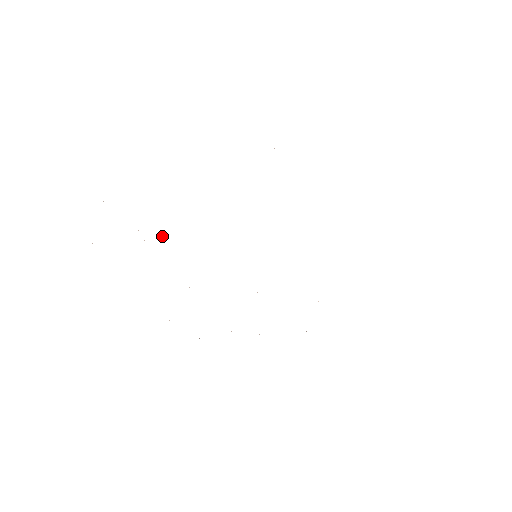
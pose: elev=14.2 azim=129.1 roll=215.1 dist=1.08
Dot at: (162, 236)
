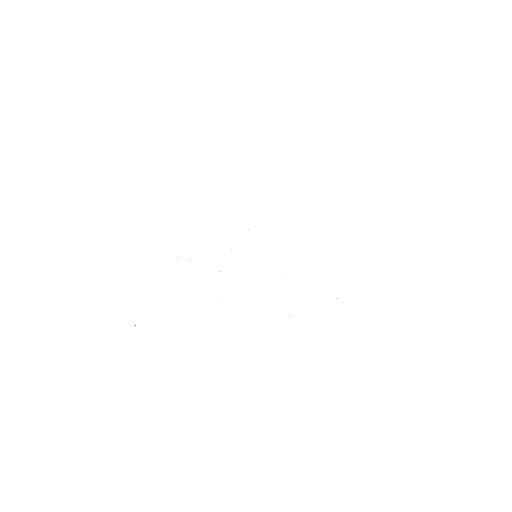
Dot at: occluded
